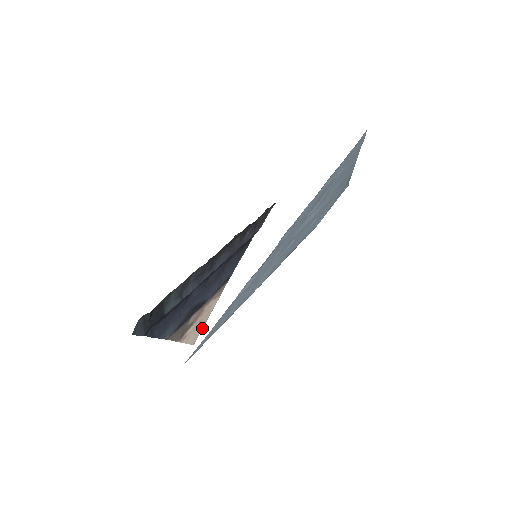
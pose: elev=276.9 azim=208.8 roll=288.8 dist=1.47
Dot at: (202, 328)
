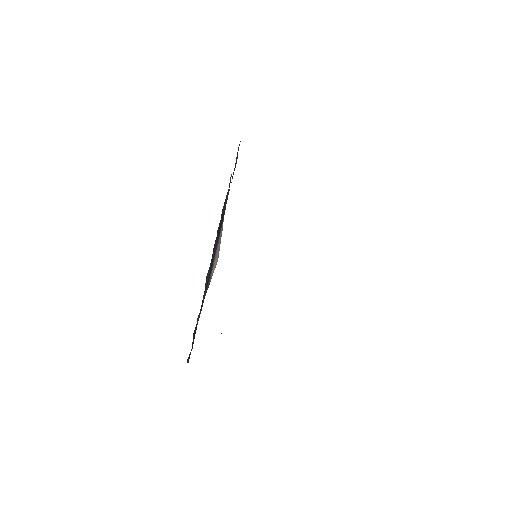
Dot at: (219, 250)
